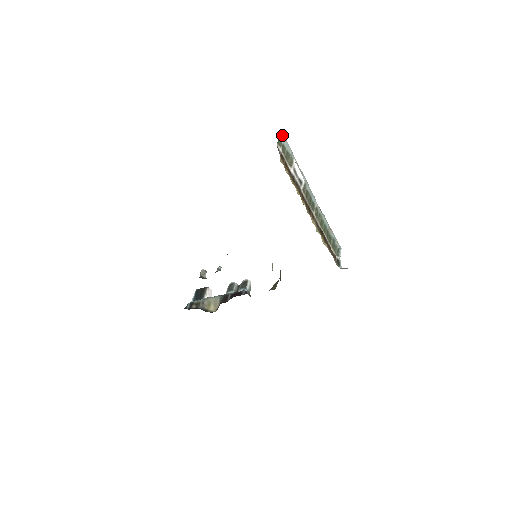
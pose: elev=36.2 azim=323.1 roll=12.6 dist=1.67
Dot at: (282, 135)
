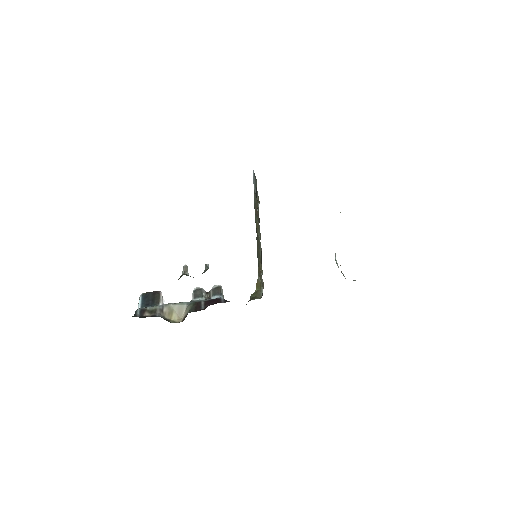
Dot at: occluded
